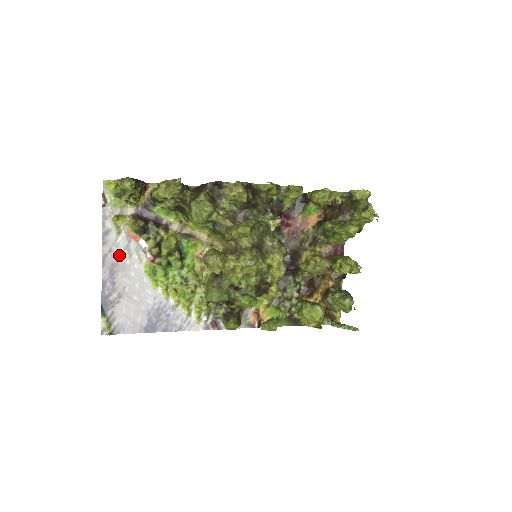
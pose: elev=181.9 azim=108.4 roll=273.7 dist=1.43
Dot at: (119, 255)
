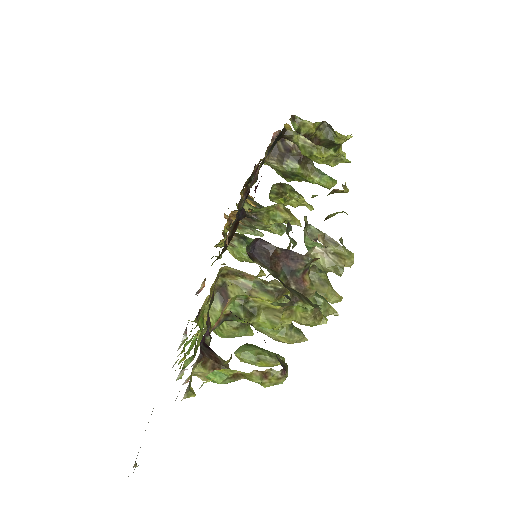
Dot at: occluded
